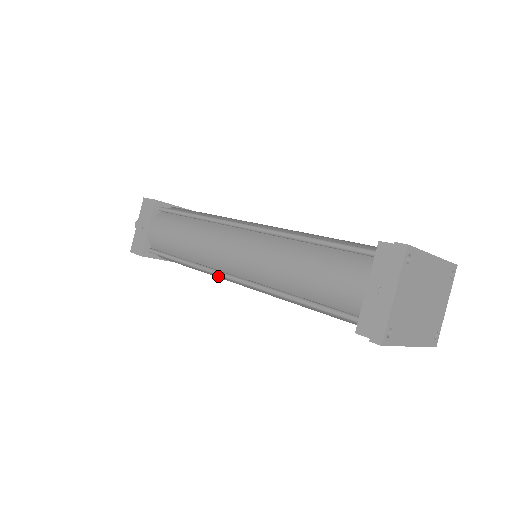
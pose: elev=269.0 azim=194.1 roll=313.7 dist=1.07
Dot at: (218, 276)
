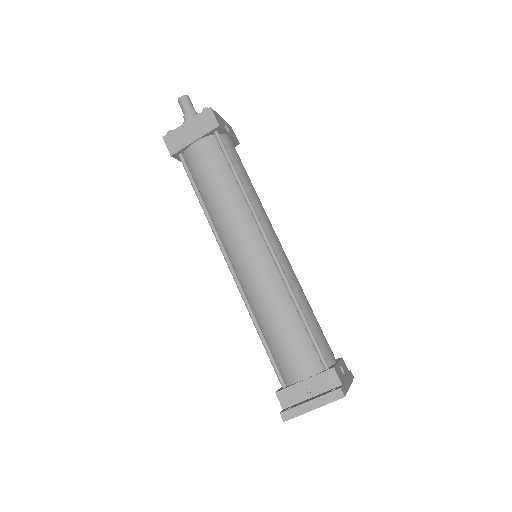
Dot at: occluded
